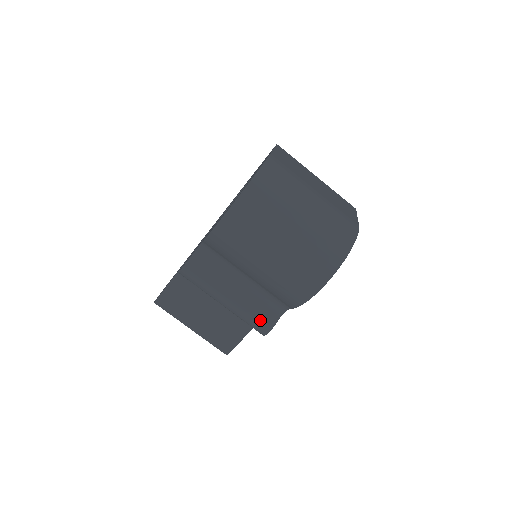
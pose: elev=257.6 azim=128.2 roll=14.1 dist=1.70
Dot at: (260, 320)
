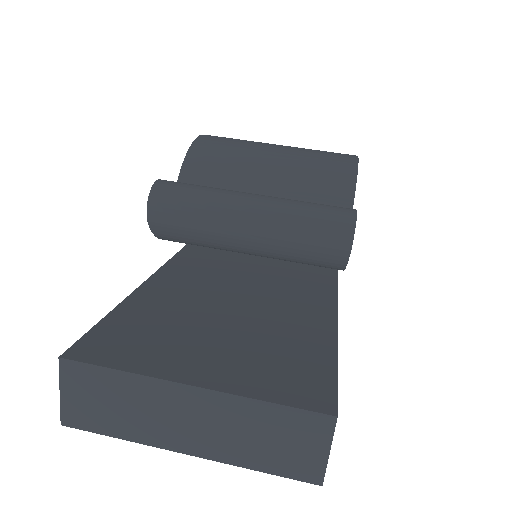
Dot at: (327, 205)
